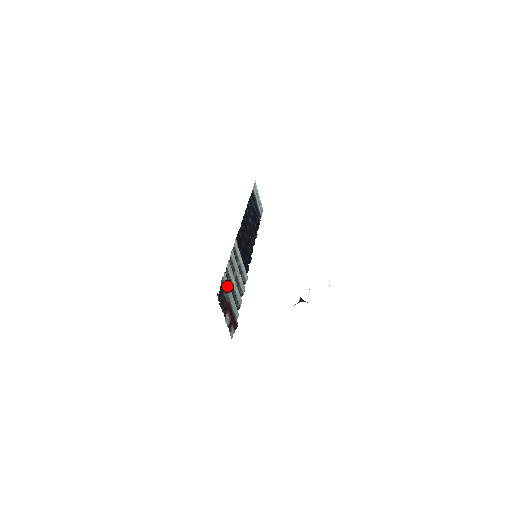
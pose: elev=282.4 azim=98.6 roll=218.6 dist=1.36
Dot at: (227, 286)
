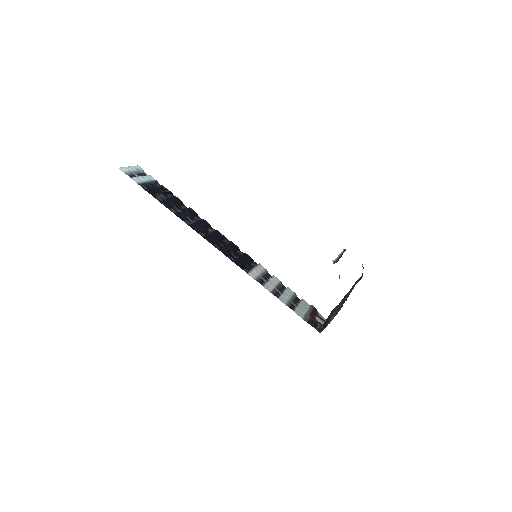
Dot at: (299, 311)
